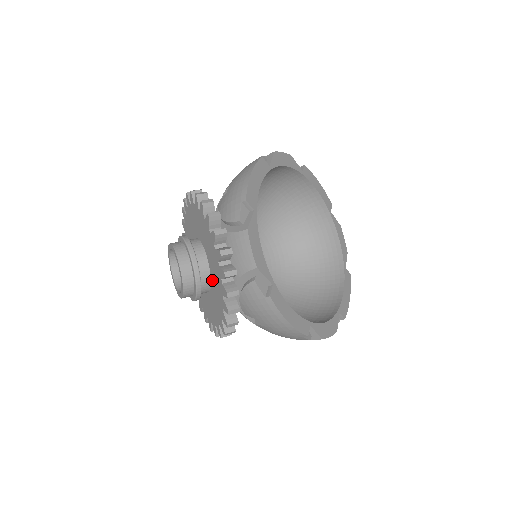
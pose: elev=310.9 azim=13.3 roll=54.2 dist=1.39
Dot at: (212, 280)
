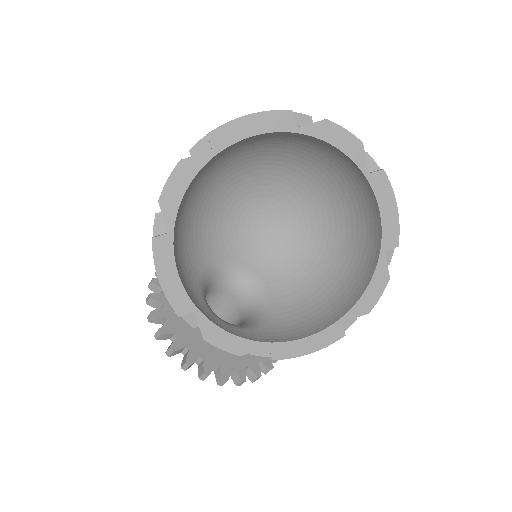
Dot at: occluded
